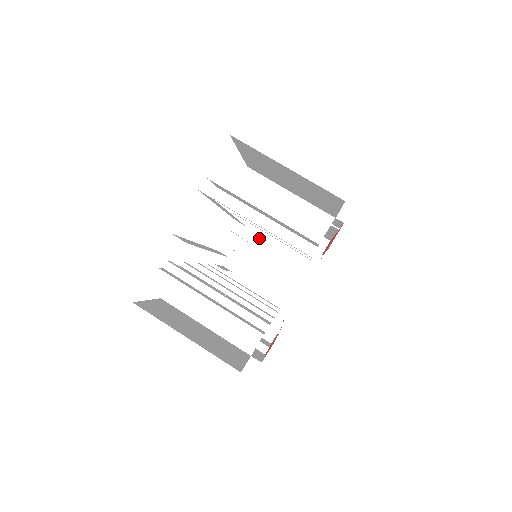
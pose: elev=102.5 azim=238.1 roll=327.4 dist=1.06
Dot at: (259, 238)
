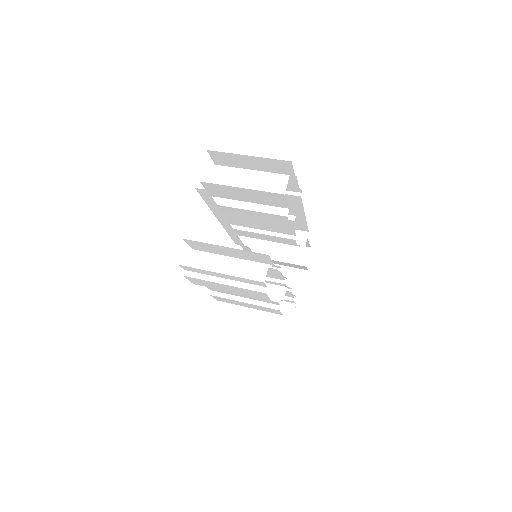
Dot at: occluded
